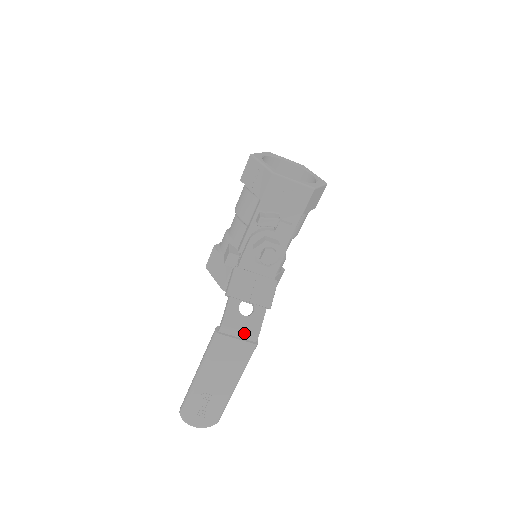
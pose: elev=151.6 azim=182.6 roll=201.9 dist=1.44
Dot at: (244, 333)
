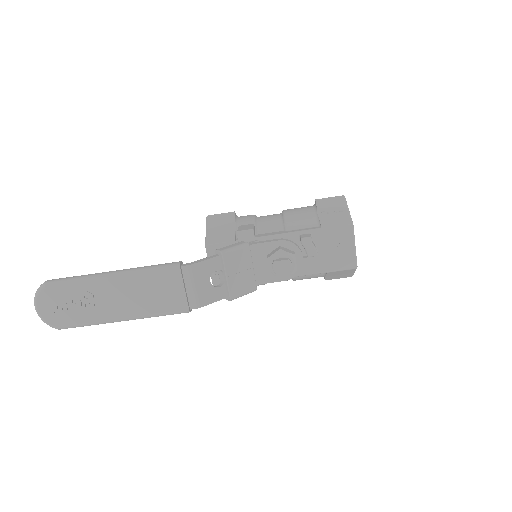
Dot at: (194, 292)
